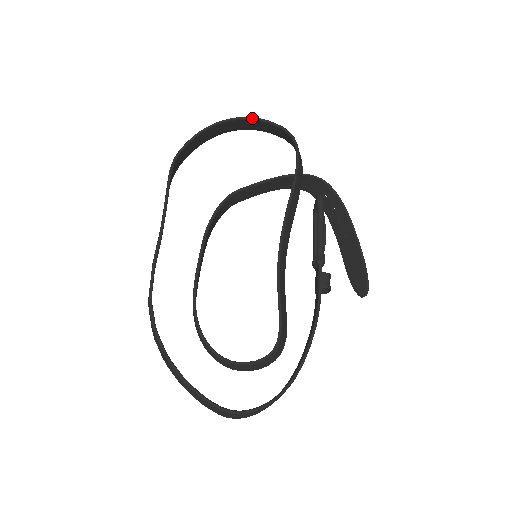
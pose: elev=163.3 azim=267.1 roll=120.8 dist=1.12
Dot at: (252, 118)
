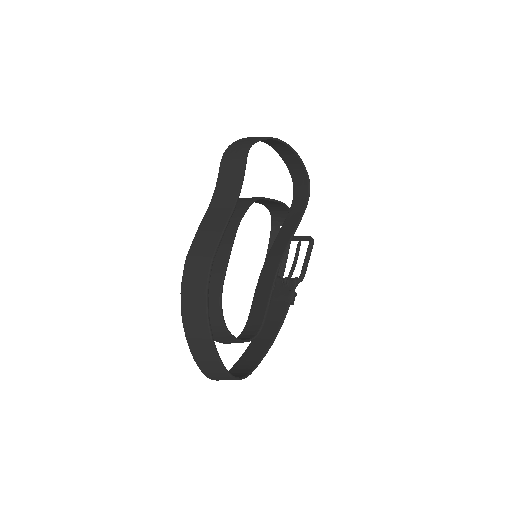
Dot at: (297, 153)
